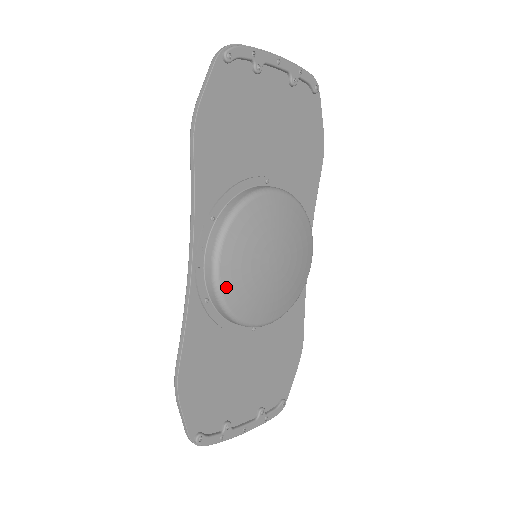
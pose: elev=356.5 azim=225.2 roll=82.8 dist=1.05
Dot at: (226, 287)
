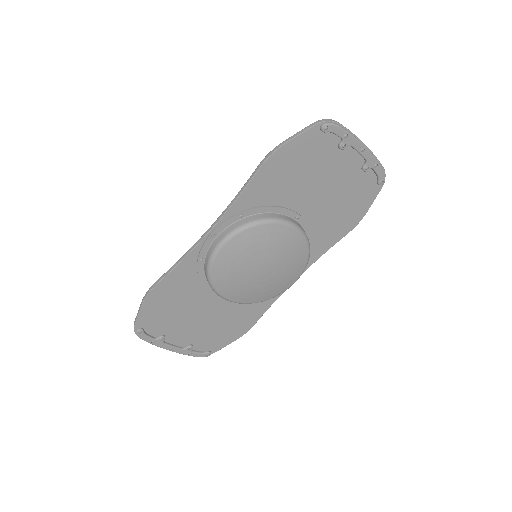
Dot at: (218, 262)
